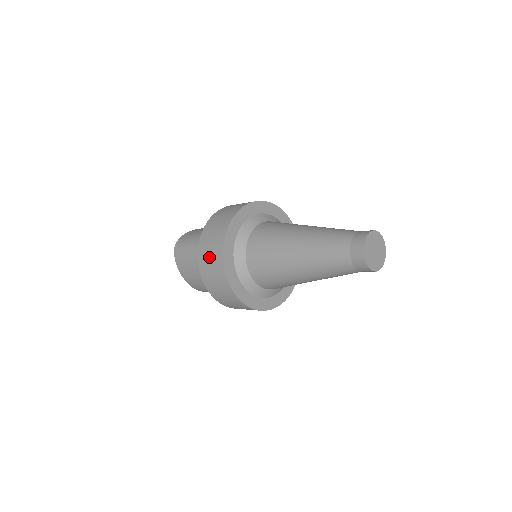
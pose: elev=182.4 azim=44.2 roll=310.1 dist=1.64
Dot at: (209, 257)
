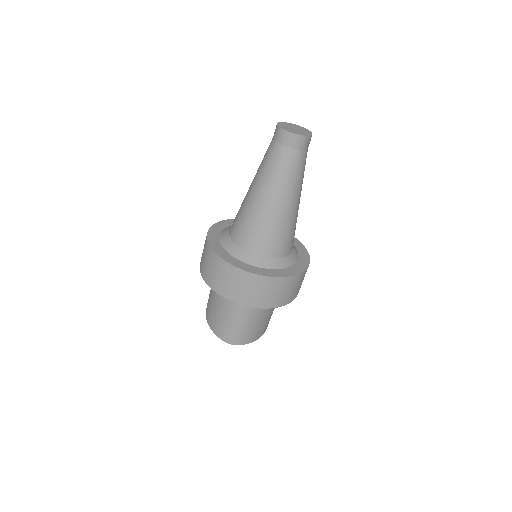
Dot at: occluded
